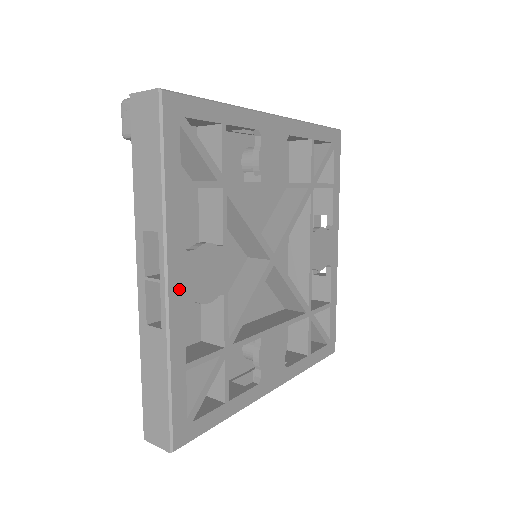
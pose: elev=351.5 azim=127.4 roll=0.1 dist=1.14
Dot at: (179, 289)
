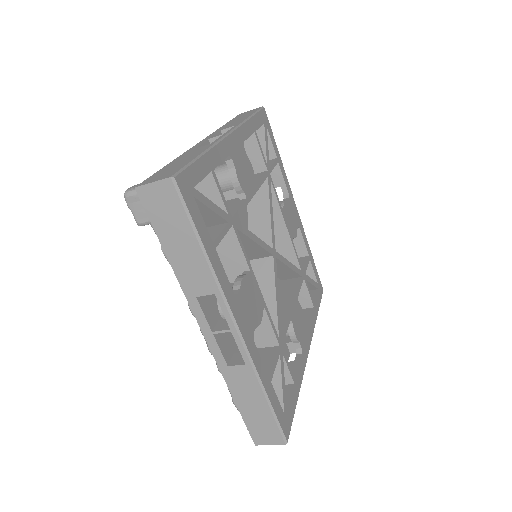
Dot at: (245, 328)
